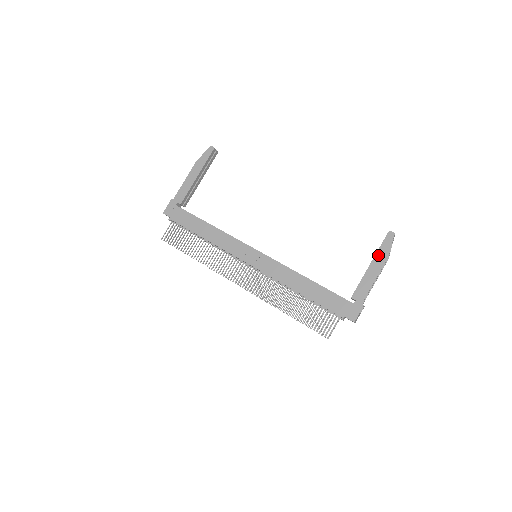
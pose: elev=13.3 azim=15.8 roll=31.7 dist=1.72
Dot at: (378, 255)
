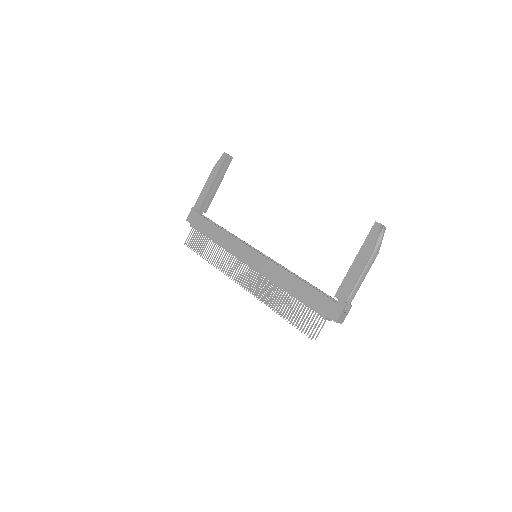
Dot at: (363, 249)
